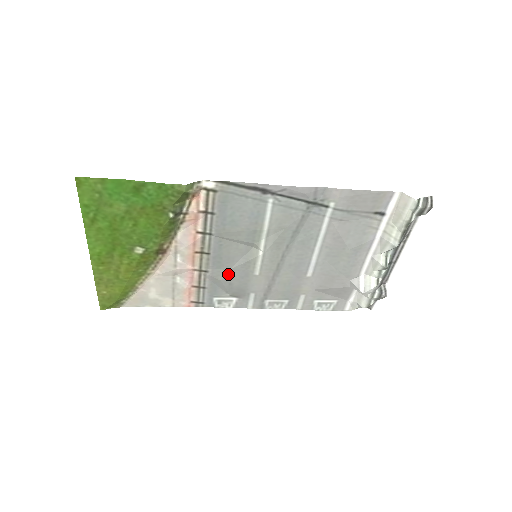
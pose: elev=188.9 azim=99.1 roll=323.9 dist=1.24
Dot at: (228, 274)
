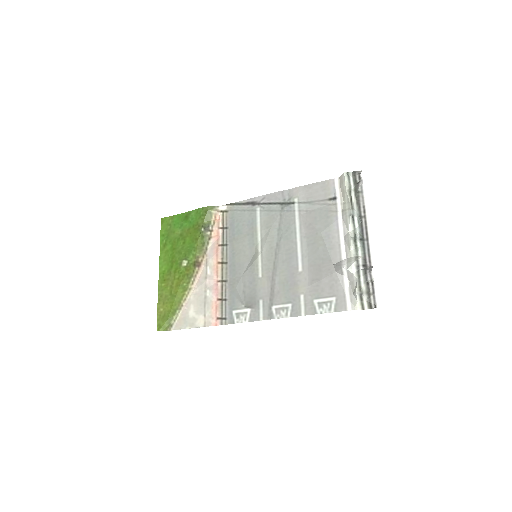
Dot at: (241, 281)
